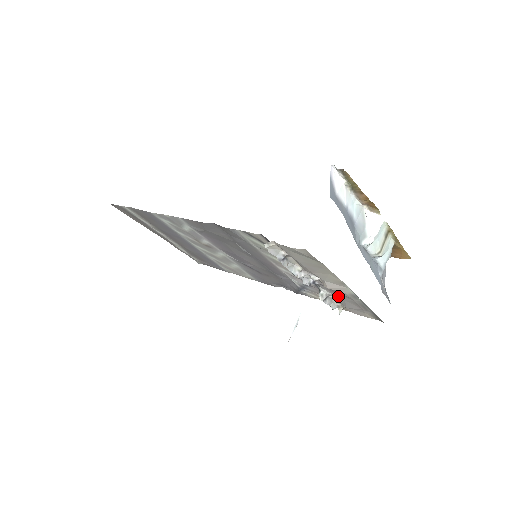
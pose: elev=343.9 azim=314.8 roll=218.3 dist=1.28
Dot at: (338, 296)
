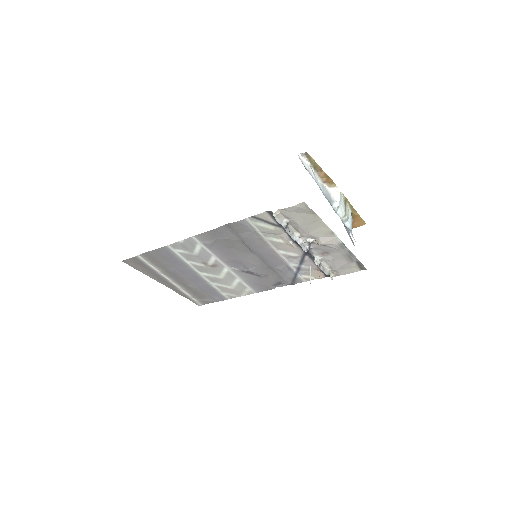
Dot at: (329, 257)
